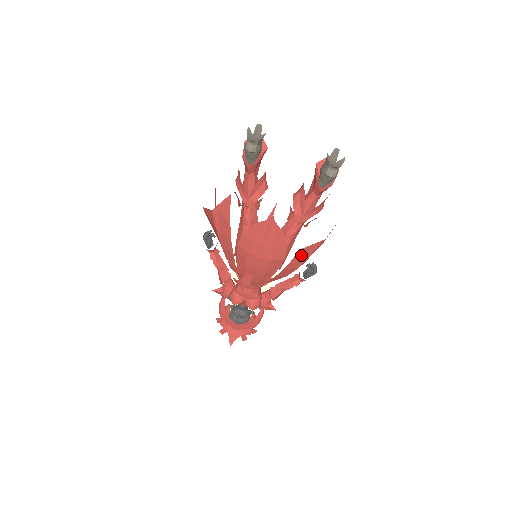
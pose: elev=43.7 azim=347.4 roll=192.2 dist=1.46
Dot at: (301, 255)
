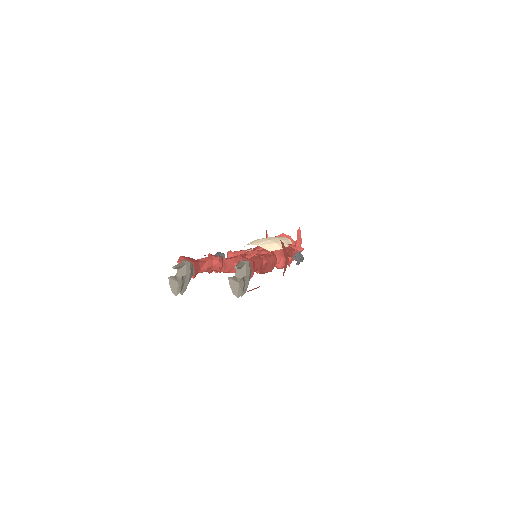
Dot at: occluded
